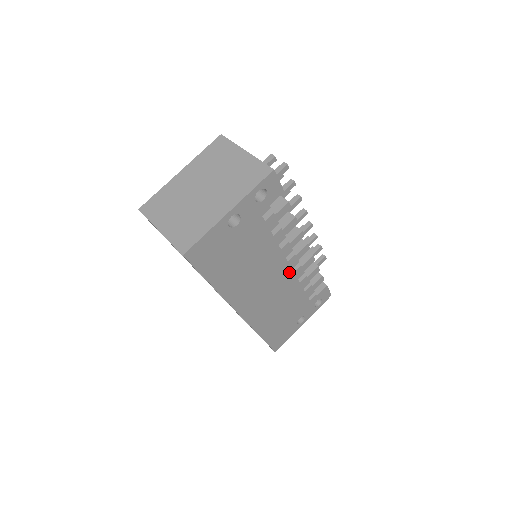
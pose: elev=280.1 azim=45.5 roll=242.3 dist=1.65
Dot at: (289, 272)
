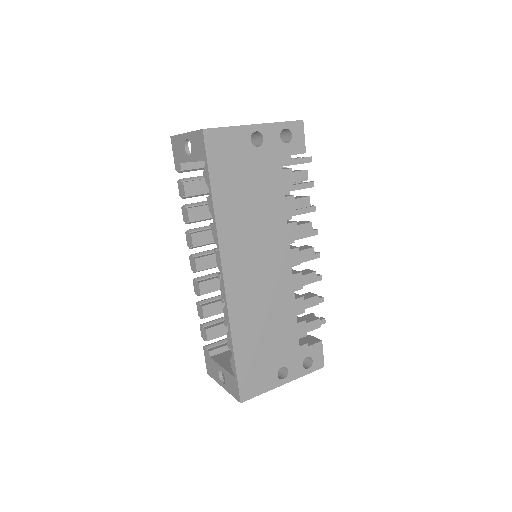
Dot at: (288, 269)
